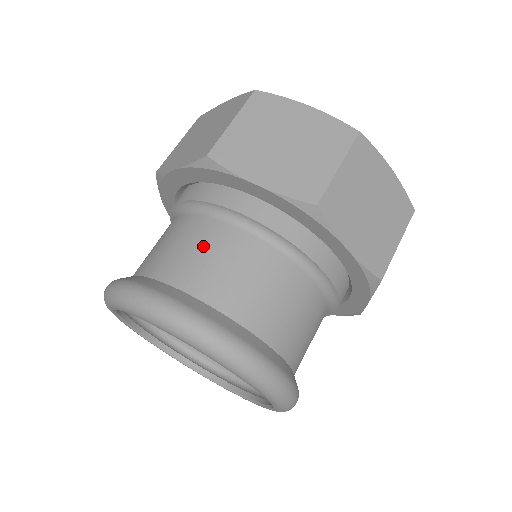
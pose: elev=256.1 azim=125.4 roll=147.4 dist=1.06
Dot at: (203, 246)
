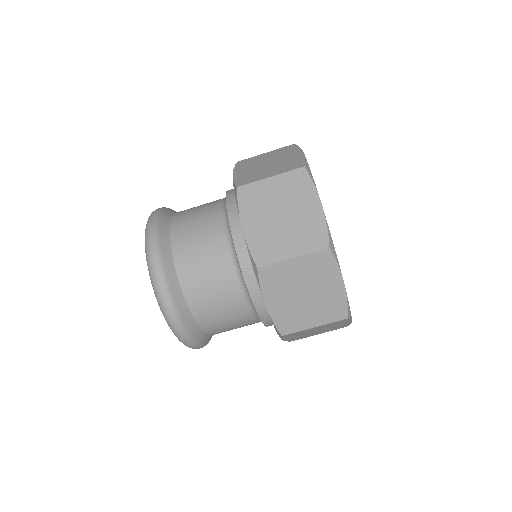
Dot at: (203, 205)
